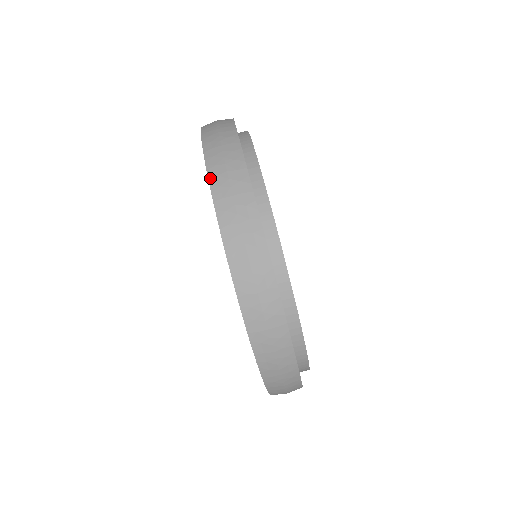
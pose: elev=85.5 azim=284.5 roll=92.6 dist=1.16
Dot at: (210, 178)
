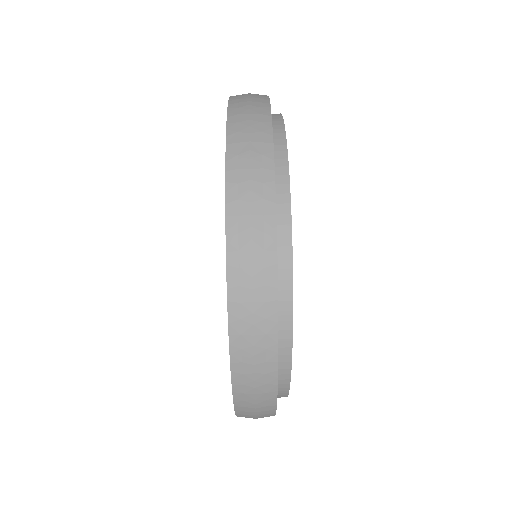
Dot at: (231, 97)
